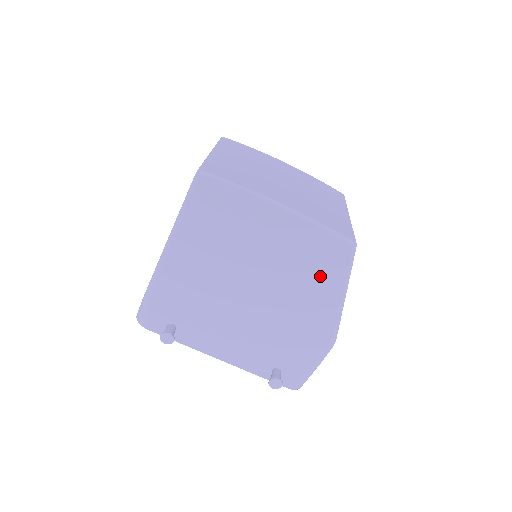
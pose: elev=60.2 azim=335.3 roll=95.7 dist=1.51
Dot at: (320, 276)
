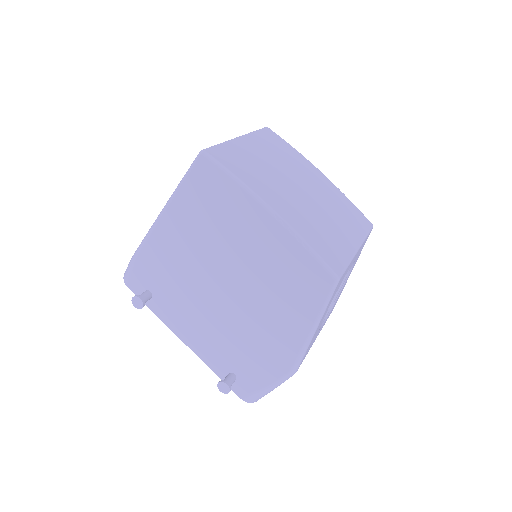
Dot at: (294, 298)
